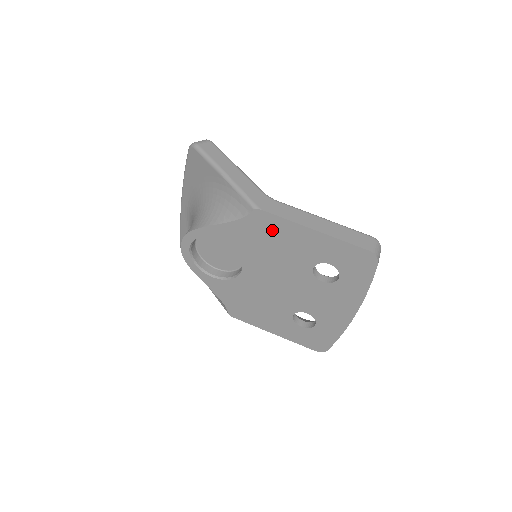
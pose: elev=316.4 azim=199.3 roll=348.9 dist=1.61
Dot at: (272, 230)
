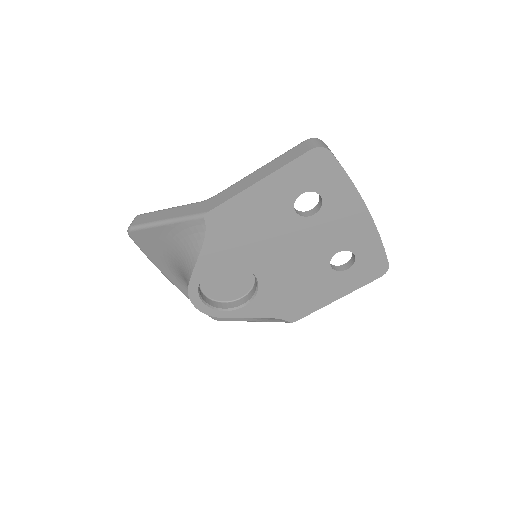
Dot at: (234, 218)
